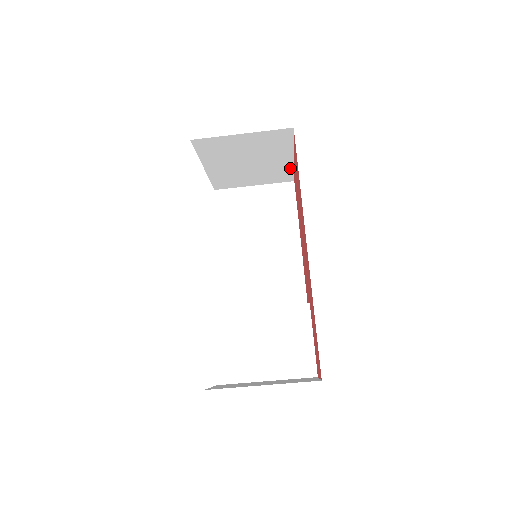
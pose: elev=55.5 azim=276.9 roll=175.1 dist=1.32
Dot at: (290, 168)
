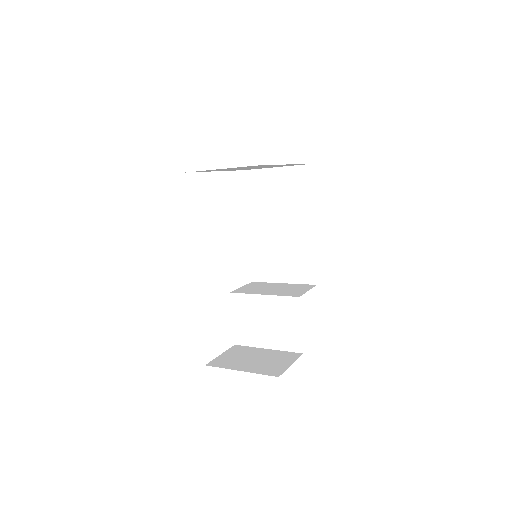
Dot at: (295, 164)
